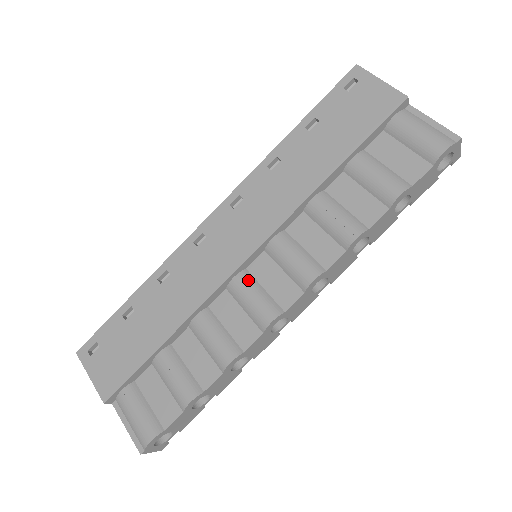
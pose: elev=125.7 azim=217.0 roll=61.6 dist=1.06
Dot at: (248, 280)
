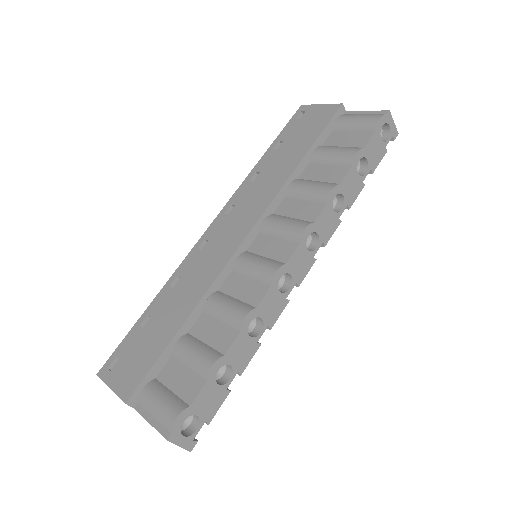
Dot at: (249, 255)
